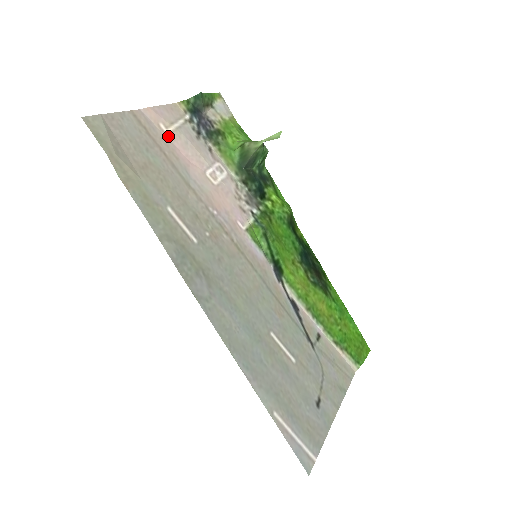
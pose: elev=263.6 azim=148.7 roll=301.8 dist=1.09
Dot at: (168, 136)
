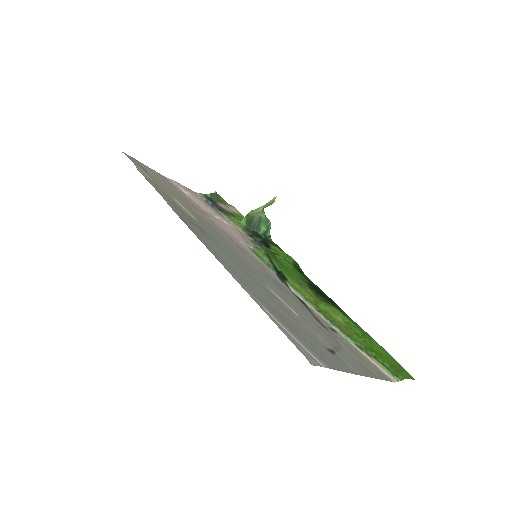
Dot at: (185, 193)
